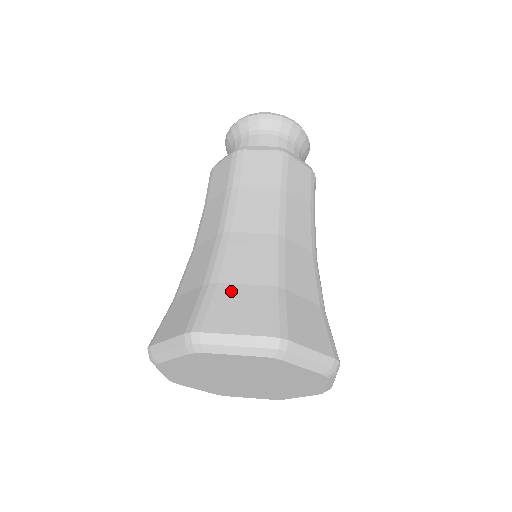
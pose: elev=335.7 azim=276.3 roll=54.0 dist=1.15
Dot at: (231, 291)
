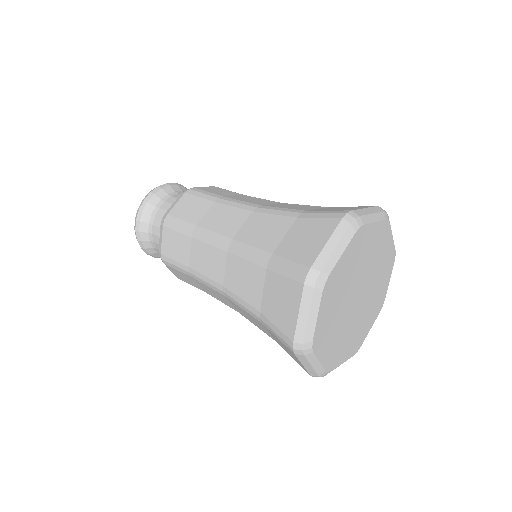
Dot at: (321, 209)
